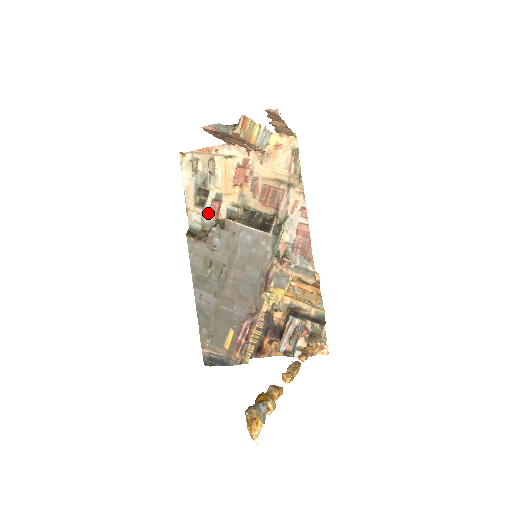
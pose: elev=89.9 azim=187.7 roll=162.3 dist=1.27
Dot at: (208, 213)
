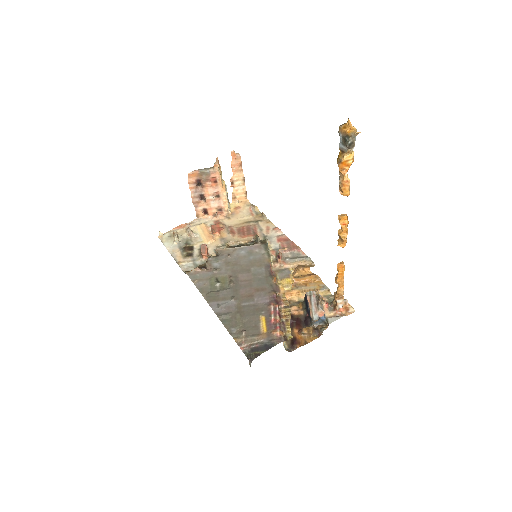
Dot at: (198, 258)
